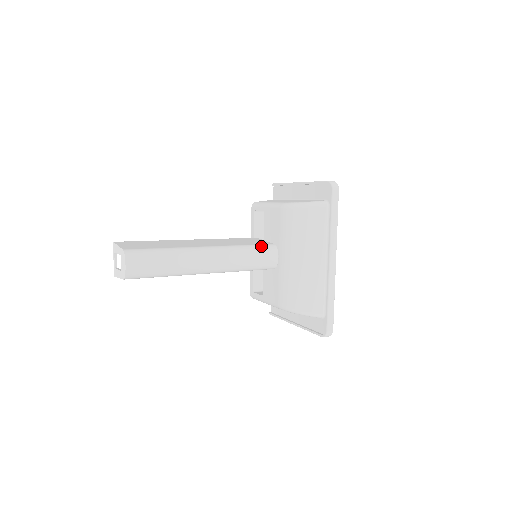
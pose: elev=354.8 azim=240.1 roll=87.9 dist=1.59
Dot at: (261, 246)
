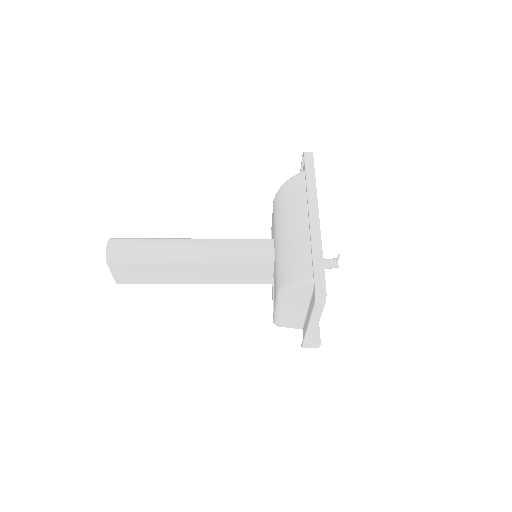
Dot at: occluded
